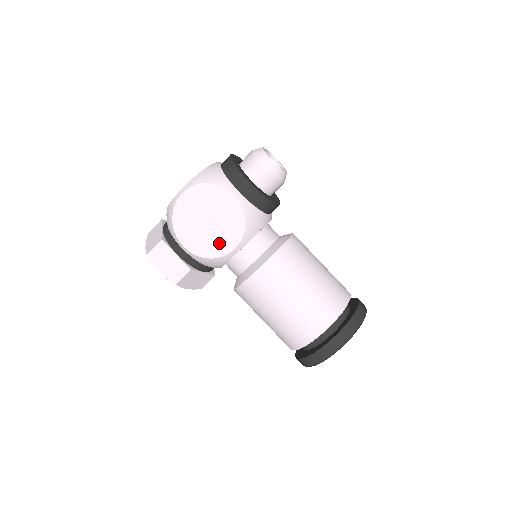
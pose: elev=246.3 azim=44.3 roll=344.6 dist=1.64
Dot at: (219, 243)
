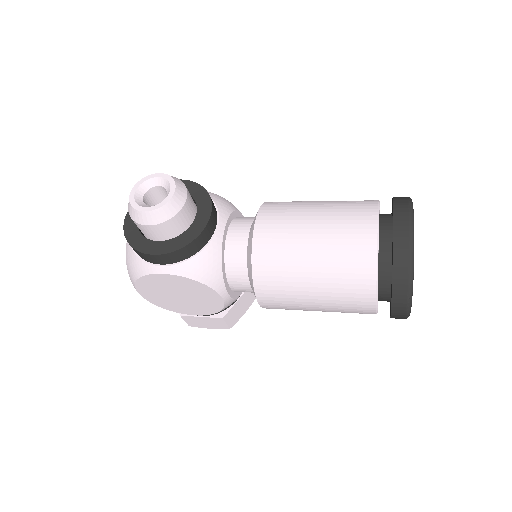
Dot at: (208, 302)
